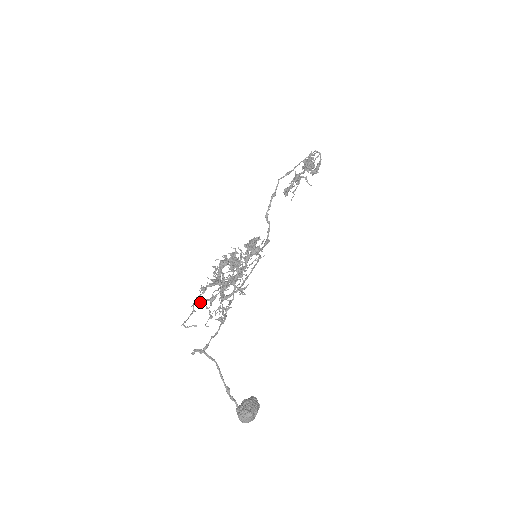
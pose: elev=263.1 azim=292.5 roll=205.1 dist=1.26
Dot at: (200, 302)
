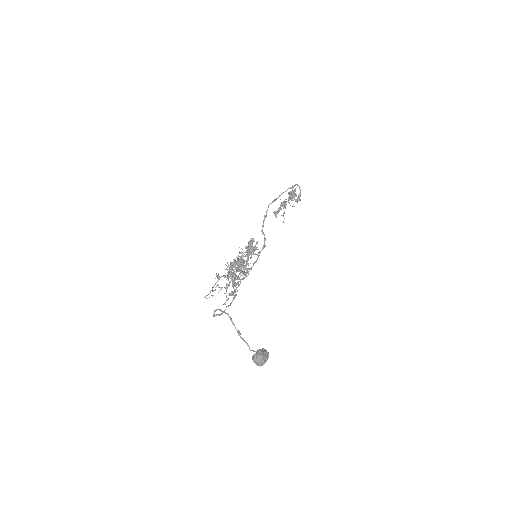
Dot at: (219, 290)
